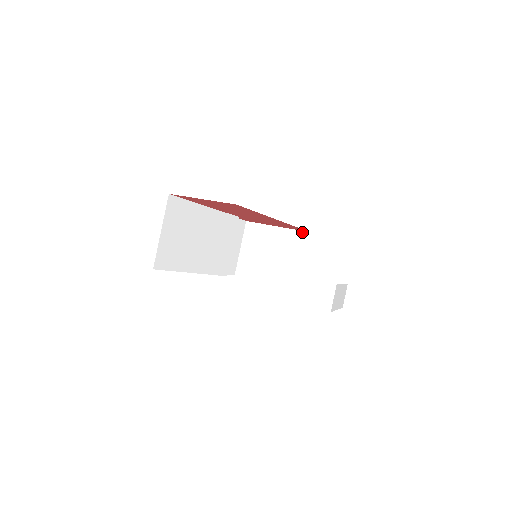
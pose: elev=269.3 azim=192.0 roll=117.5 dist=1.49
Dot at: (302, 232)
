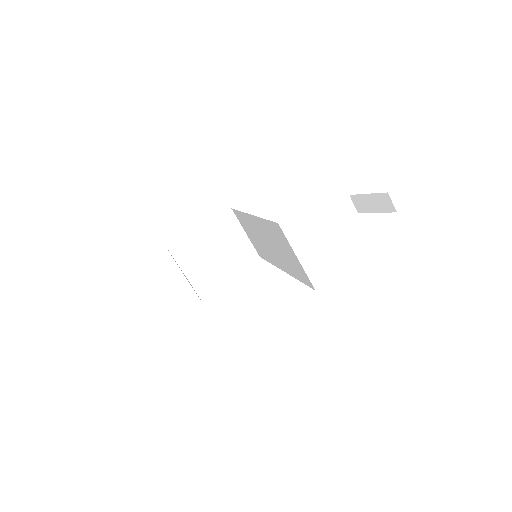
Dot at: (224, 214)
